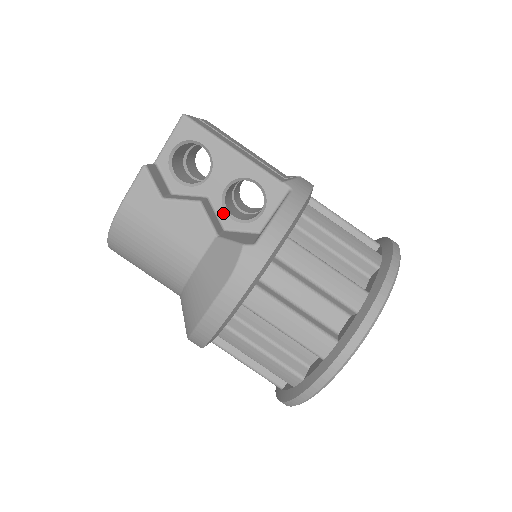
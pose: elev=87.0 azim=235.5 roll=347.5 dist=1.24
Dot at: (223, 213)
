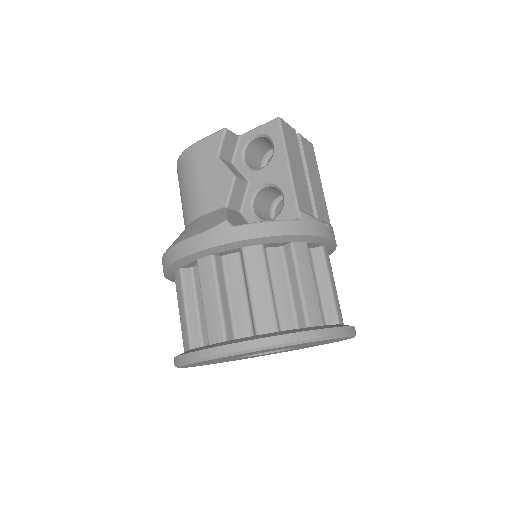
Dot at: (249, 200)
